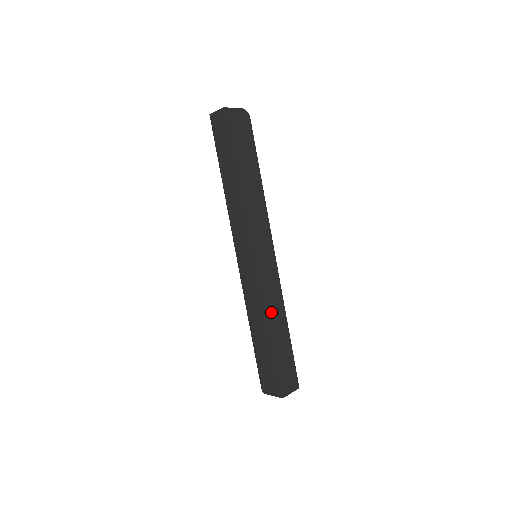
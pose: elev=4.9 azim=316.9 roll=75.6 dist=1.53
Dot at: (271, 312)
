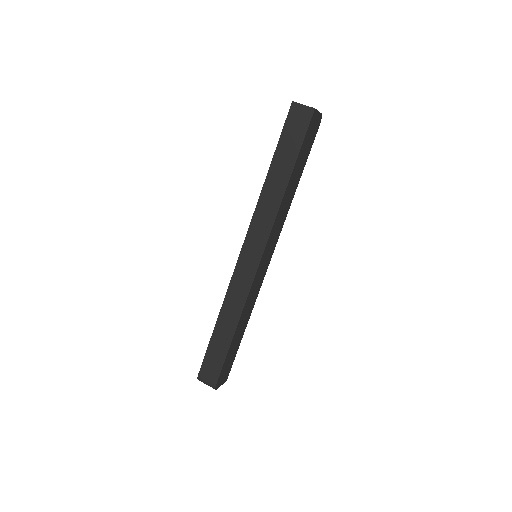
Dot at: (245, 313)
